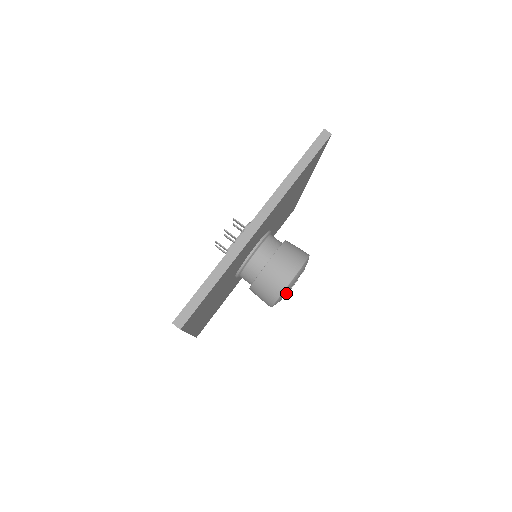
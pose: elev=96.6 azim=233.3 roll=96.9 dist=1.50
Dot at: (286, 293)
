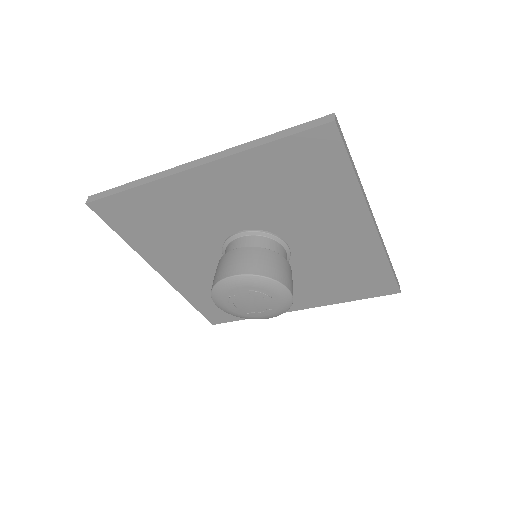
Dot at: (260, 289)
